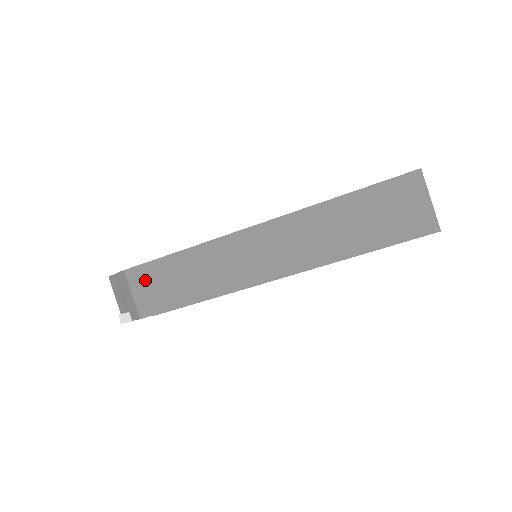
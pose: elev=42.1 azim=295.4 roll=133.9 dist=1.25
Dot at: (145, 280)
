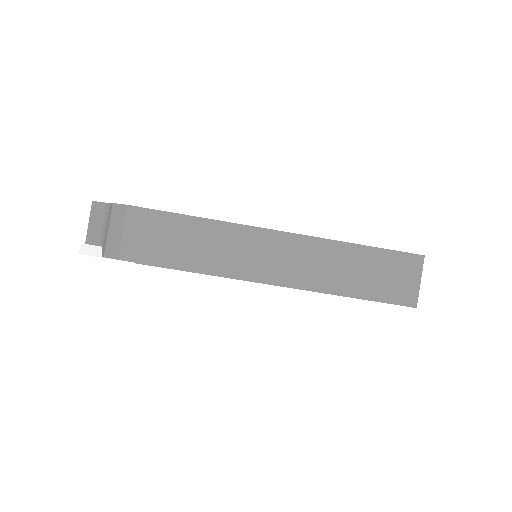
Dot at: (146, 225)
